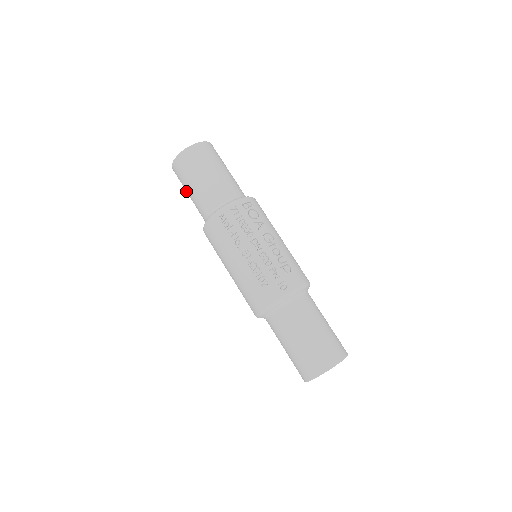
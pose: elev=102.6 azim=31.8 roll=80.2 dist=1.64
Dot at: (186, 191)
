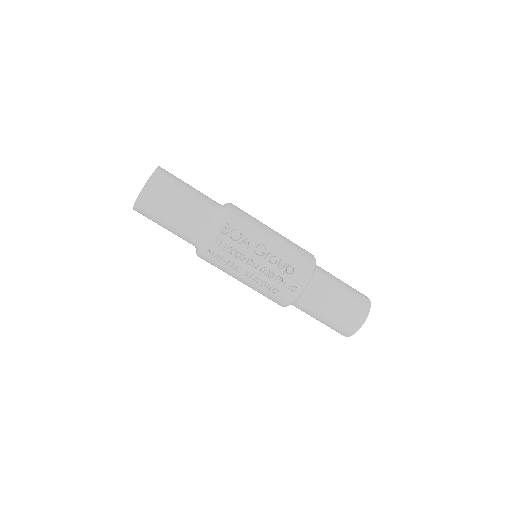
Dot at: occluded
